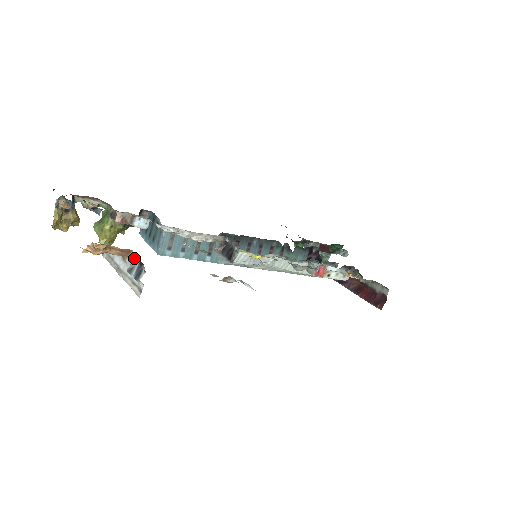
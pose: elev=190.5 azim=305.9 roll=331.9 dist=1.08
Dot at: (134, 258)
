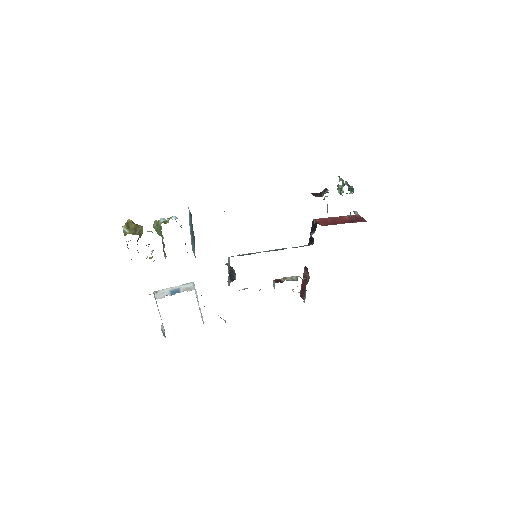
Dot at: occluded
